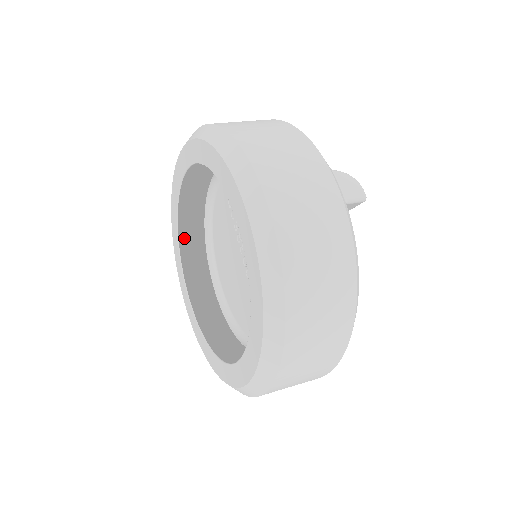
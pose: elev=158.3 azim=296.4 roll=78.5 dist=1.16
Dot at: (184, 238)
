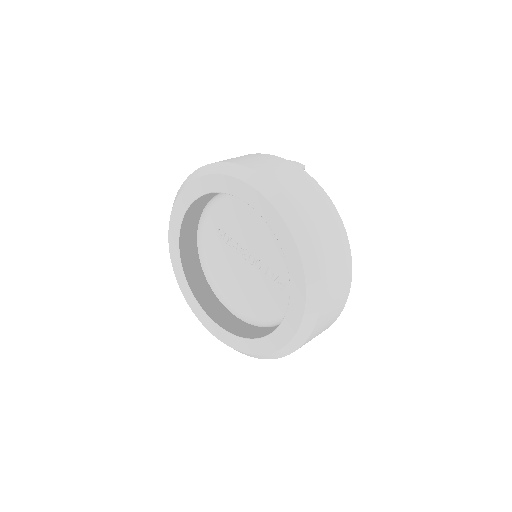
Dot at: occluded
